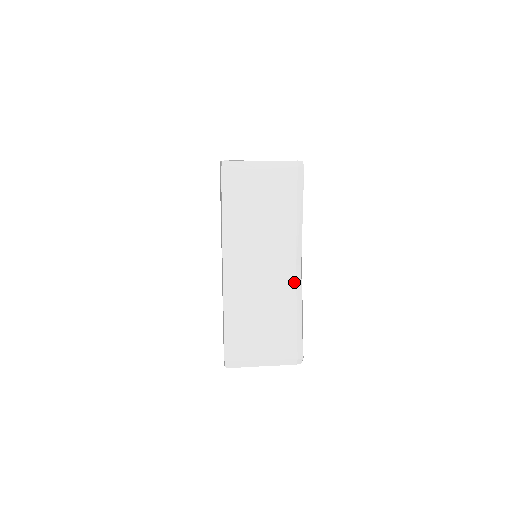
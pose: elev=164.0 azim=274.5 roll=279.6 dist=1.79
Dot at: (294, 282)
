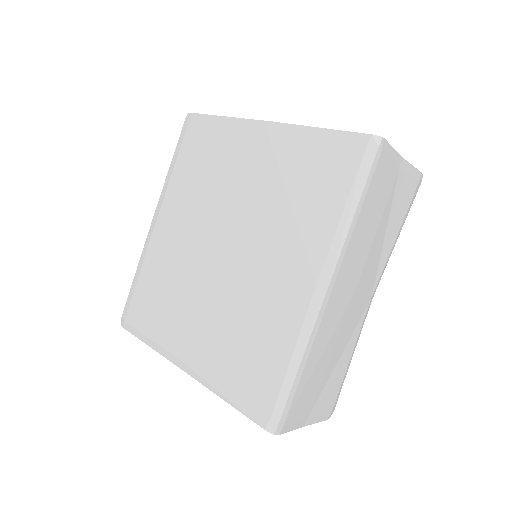
Dot at: (363, 318)
